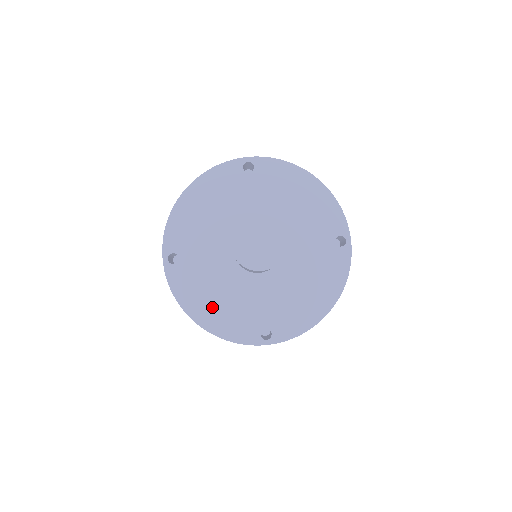
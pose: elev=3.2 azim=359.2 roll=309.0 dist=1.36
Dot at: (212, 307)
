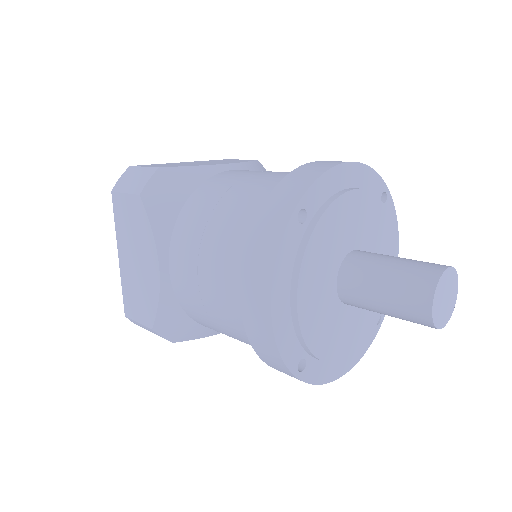
Dot at: (299, 302)
